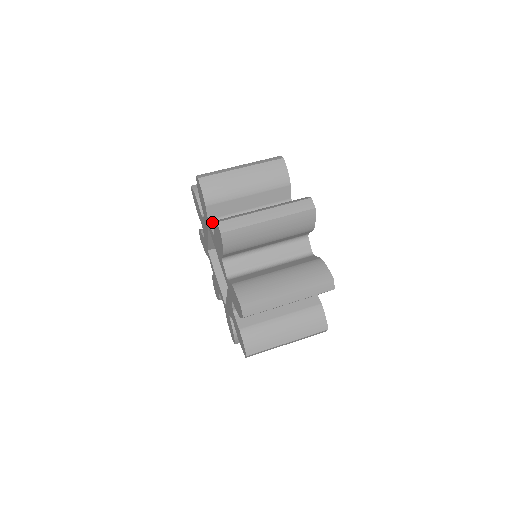
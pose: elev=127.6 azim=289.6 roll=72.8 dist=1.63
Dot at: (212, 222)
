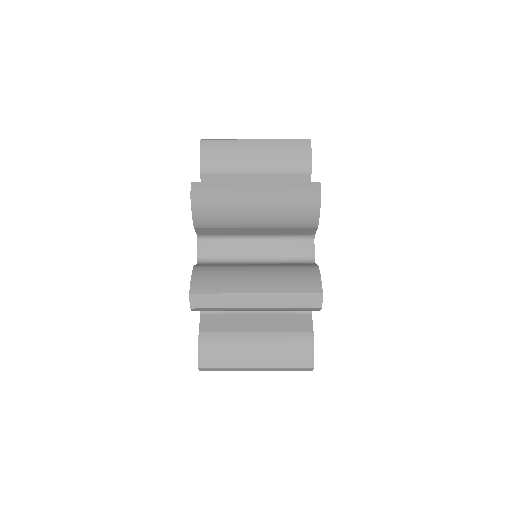
Dot at: occluded
